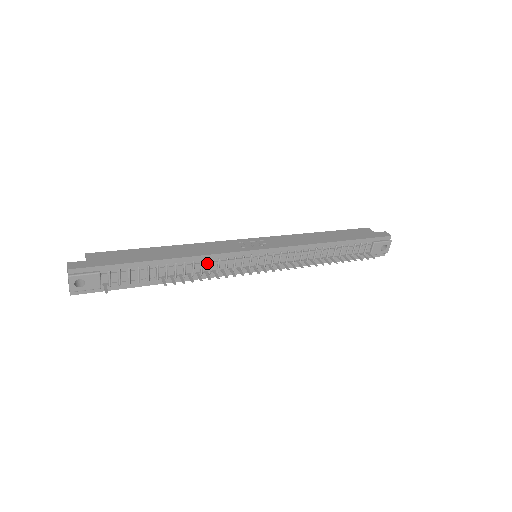
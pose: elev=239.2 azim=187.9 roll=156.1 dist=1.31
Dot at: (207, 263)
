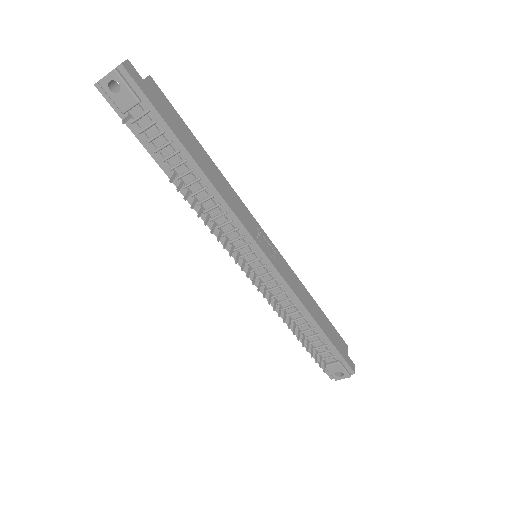
Dot at: (220, 211)
